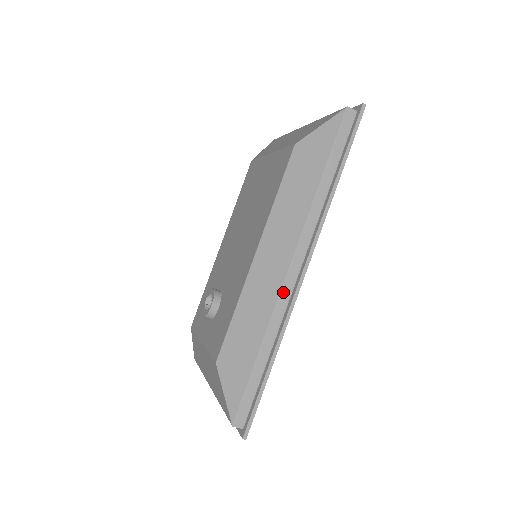
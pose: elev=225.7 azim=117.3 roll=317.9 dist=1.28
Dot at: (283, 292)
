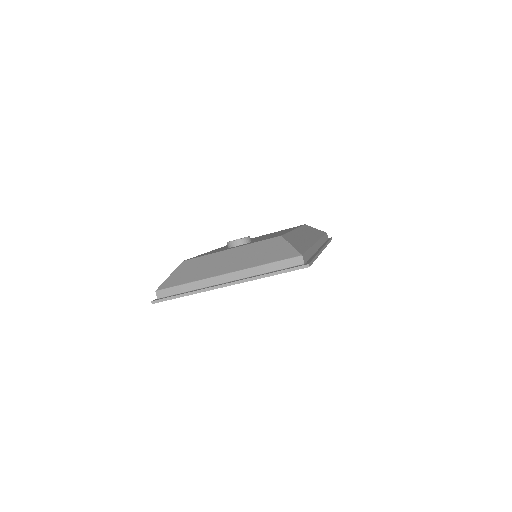
Dot at: (316, 245)
